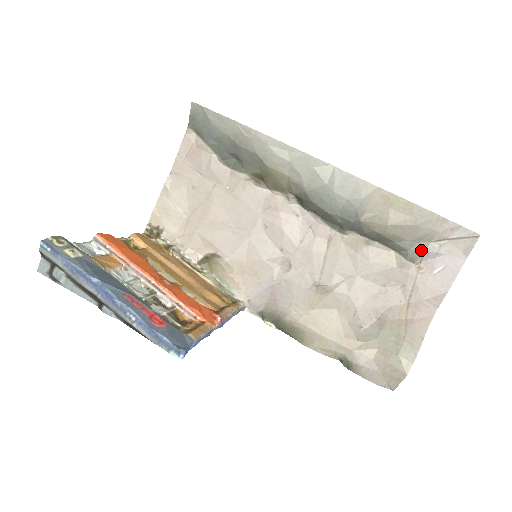
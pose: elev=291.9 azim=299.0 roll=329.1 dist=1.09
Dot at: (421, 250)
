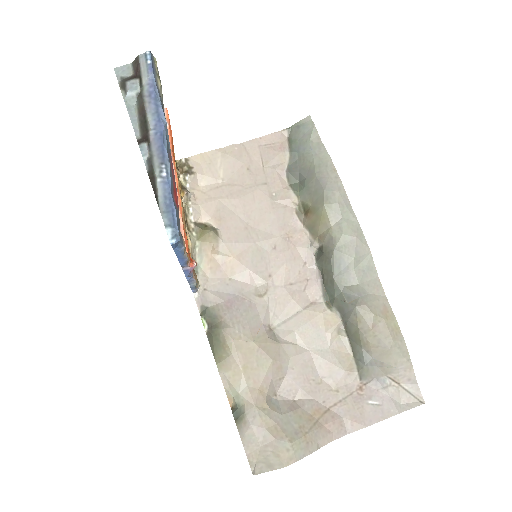
Dot at: (374, 374)
